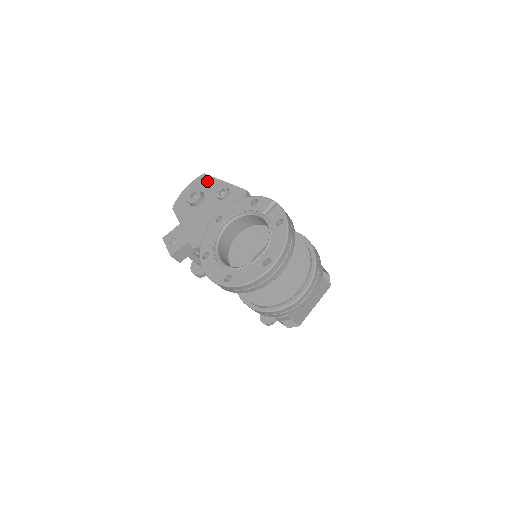
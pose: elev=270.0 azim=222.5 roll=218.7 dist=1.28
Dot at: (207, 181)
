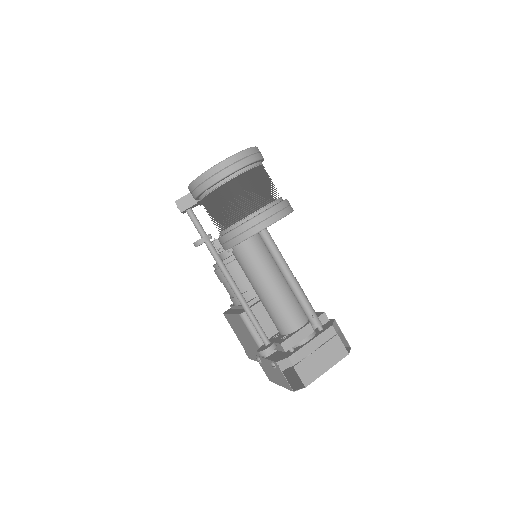
Dot at: occluded
